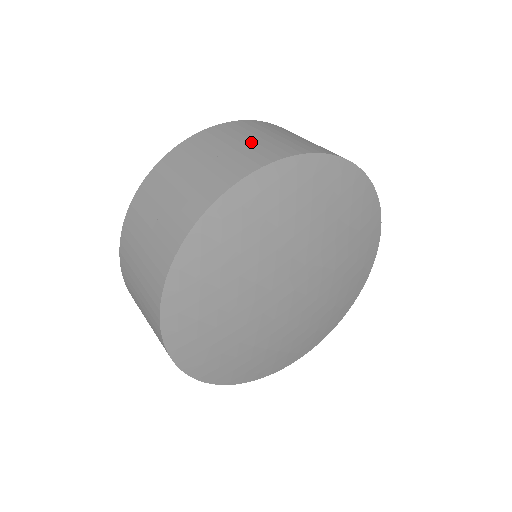
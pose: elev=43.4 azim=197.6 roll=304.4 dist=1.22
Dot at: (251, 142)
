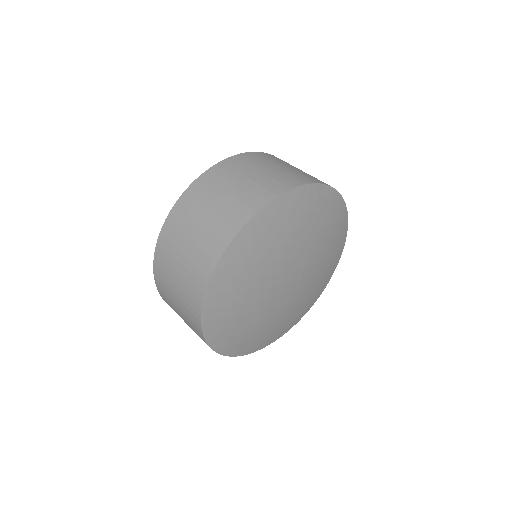
Dot at: occluded
